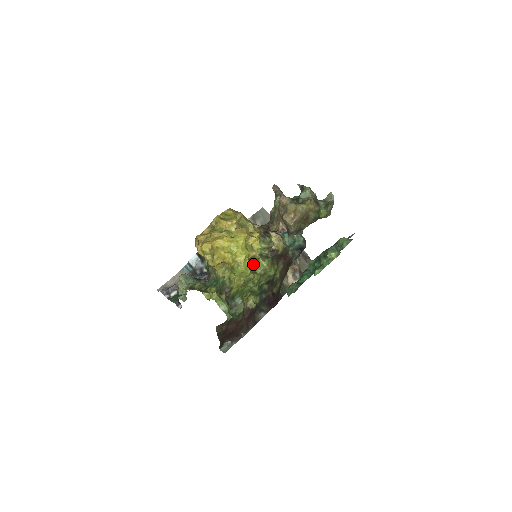
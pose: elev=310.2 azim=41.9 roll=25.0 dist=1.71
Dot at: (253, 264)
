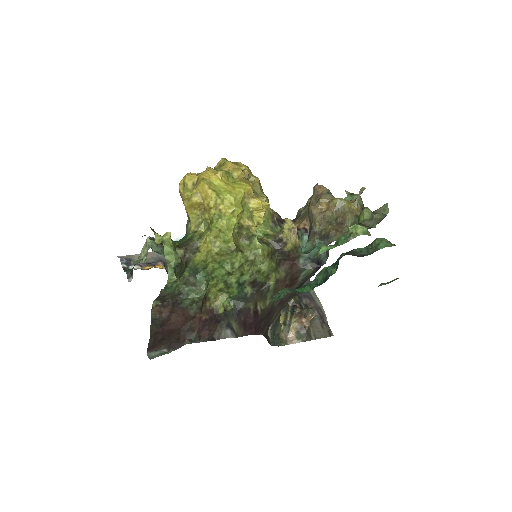
Dot at: (244, 241)
